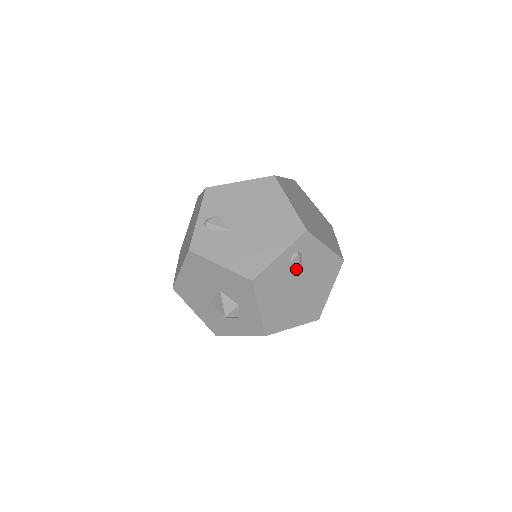
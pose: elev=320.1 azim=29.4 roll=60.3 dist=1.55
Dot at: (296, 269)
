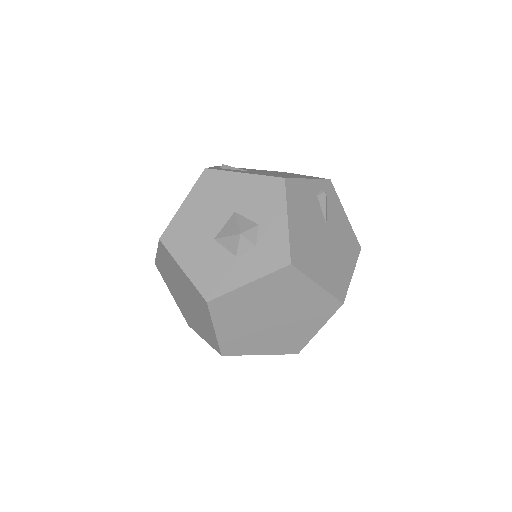
Dot at: (322, 210)
